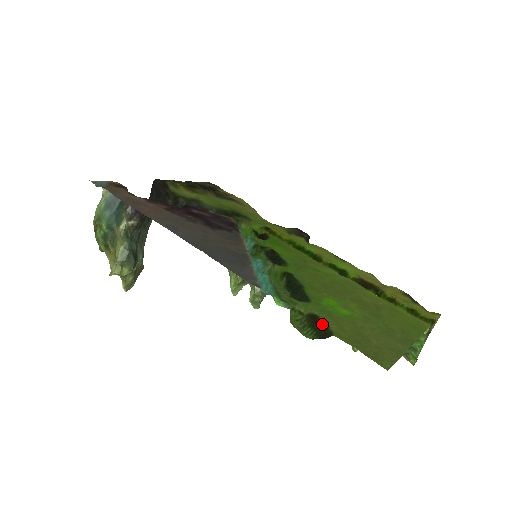
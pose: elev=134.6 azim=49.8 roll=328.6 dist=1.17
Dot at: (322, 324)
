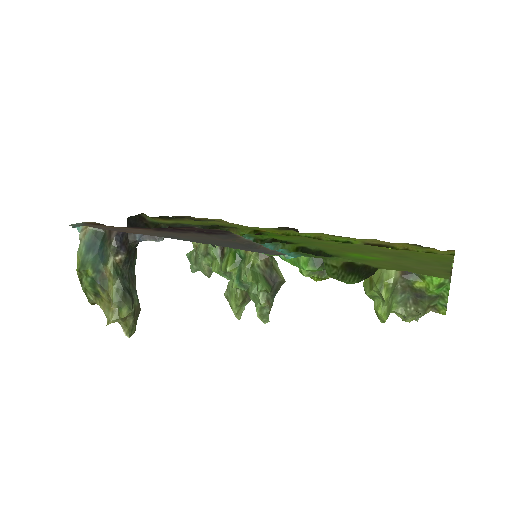
Dot at: (361, 267)
